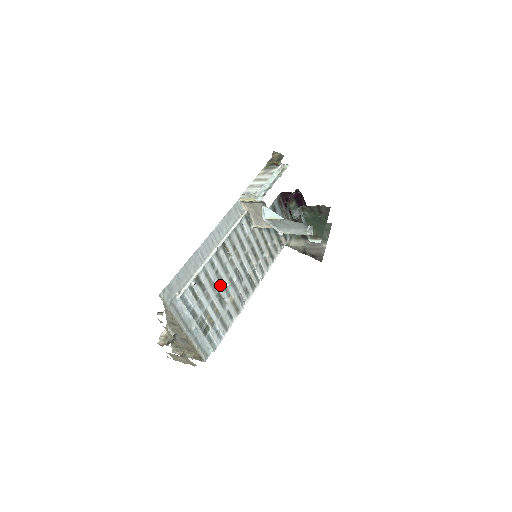
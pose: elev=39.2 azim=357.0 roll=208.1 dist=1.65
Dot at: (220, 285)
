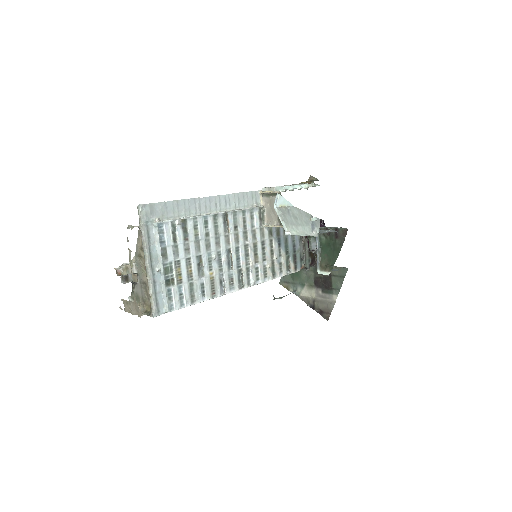
Dot at: (205, 250)
